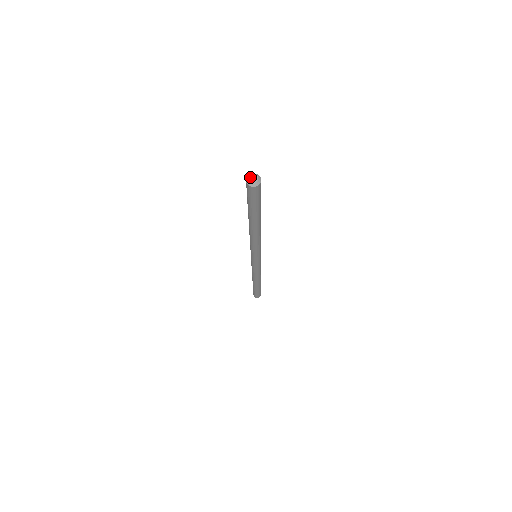
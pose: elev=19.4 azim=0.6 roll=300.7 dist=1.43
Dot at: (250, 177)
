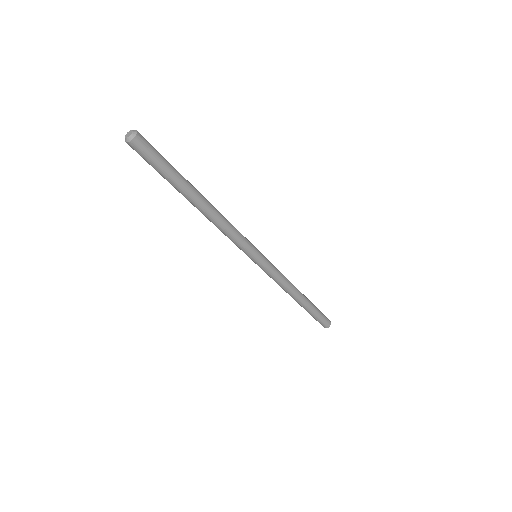
Dot at: (129, 132)
